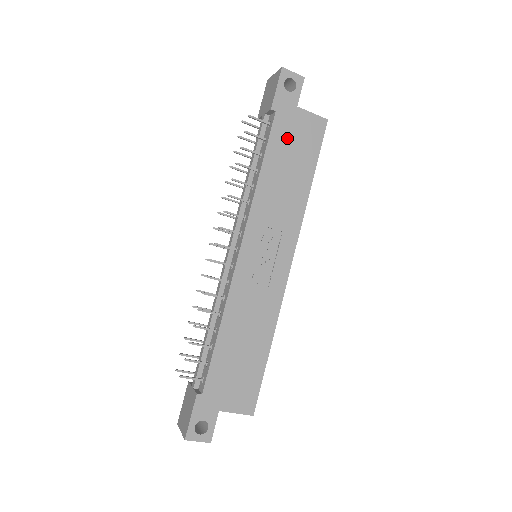
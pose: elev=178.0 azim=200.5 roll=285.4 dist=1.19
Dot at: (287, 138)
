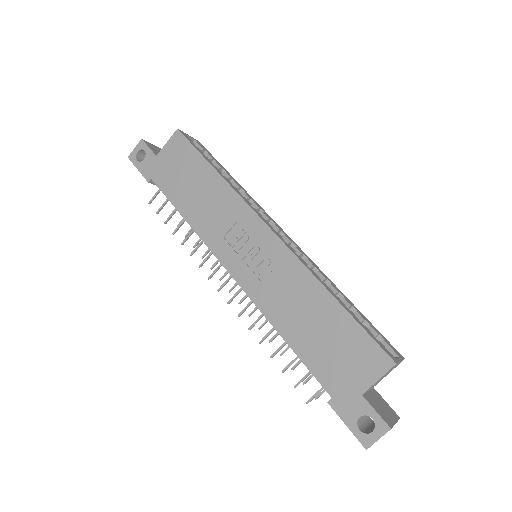
Dot at: (172, 177)
